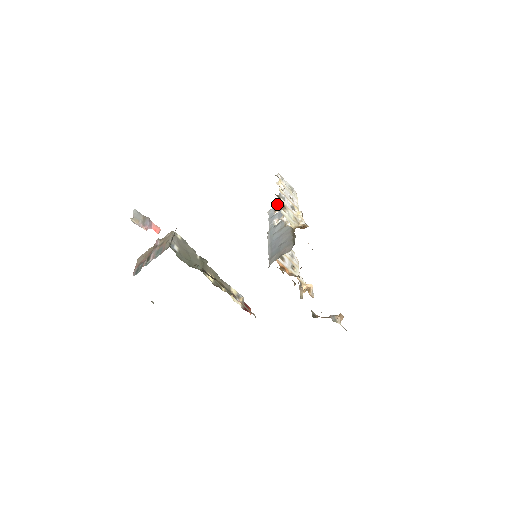
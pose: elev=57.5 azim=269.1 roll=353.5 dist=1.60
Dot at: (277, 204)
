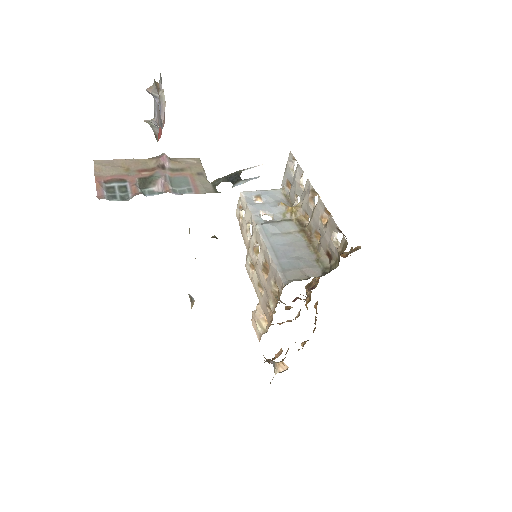
Dot at: (260, 190)
